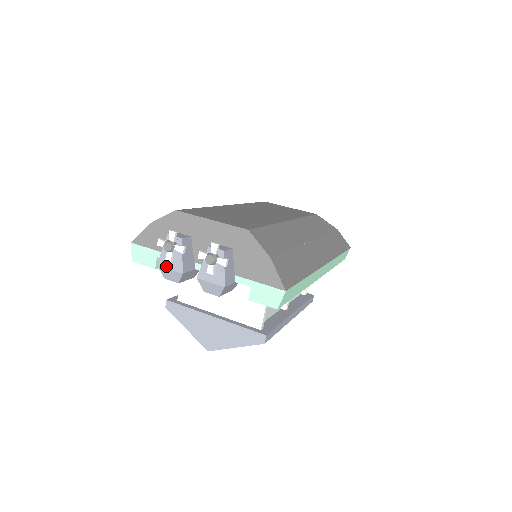
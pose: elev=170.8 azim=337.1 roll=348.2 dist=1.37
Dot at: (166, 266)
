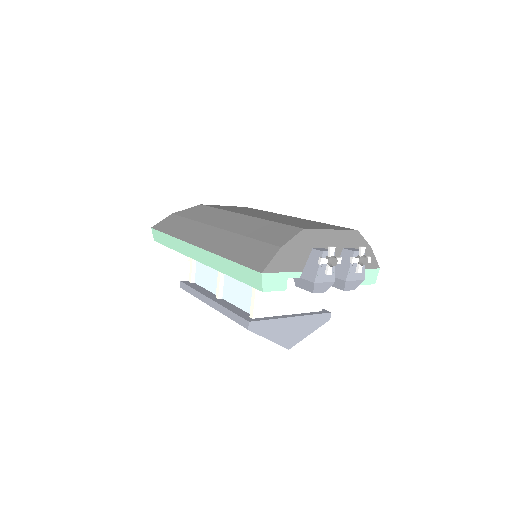
Dot at: (322, 281)
